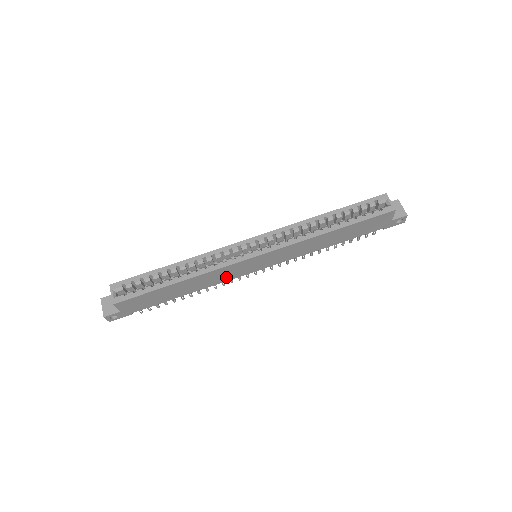
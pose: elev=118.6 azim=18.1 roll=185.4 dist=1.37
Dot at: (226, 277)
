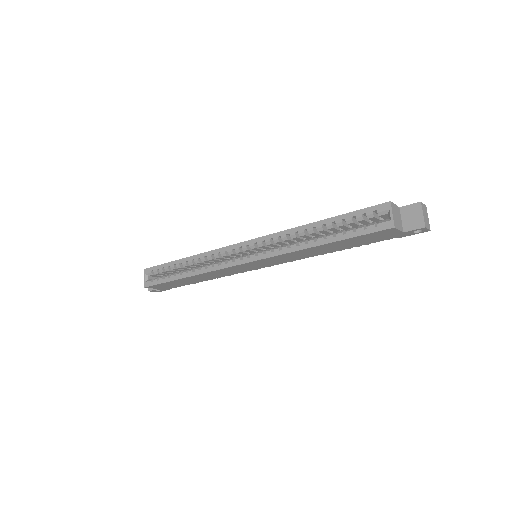
Dot at: (232, 272)
